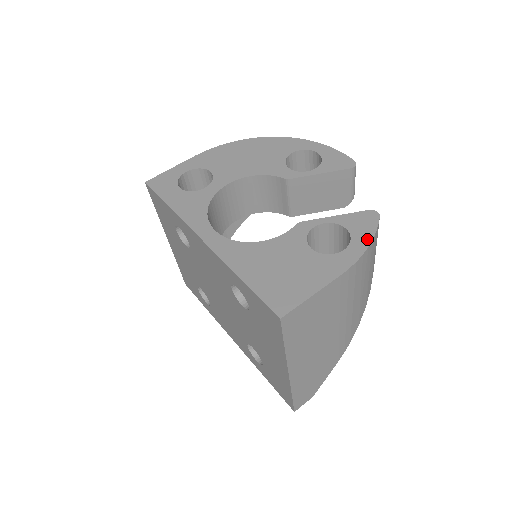
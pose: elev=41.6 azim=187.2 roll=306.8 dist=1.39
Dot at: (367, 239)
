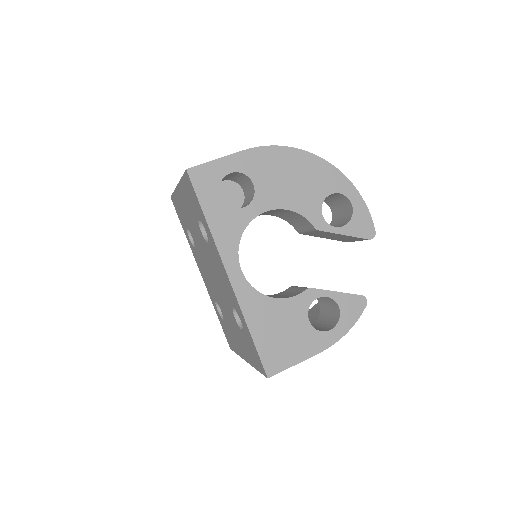
Dot at: (349, 325)
